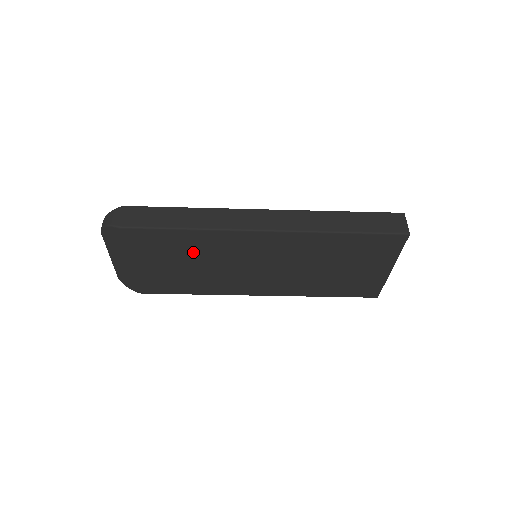
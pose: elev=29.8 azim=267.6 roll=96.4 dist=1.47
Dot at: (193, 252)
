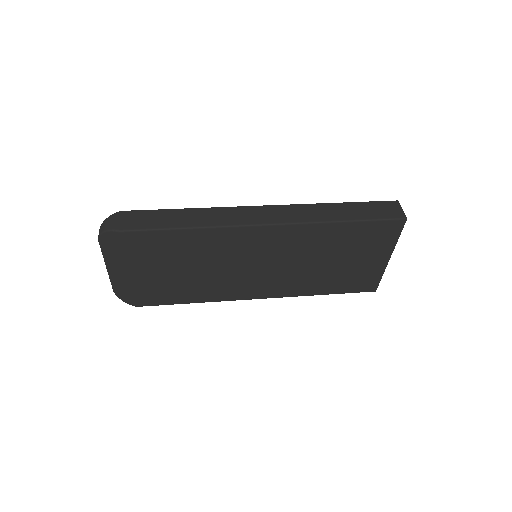
Dot at: (194, 254)
